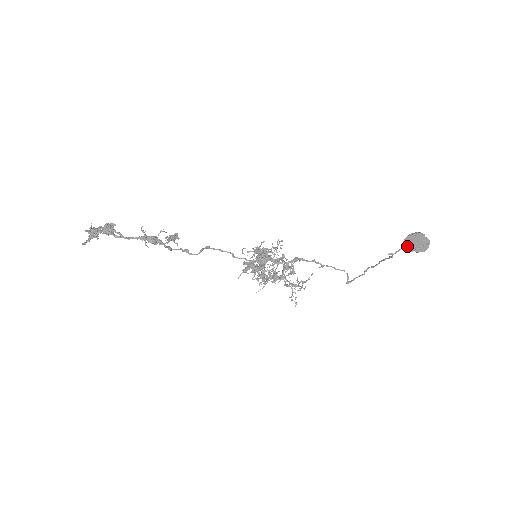
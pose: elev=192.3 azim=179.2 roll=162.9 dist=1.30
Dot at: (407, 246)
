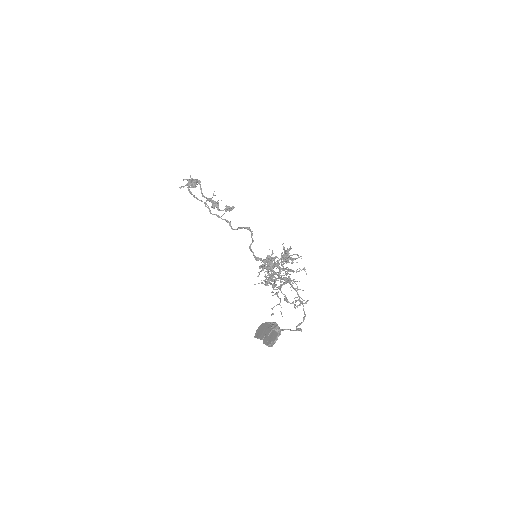
Dot at: (258, 329)
